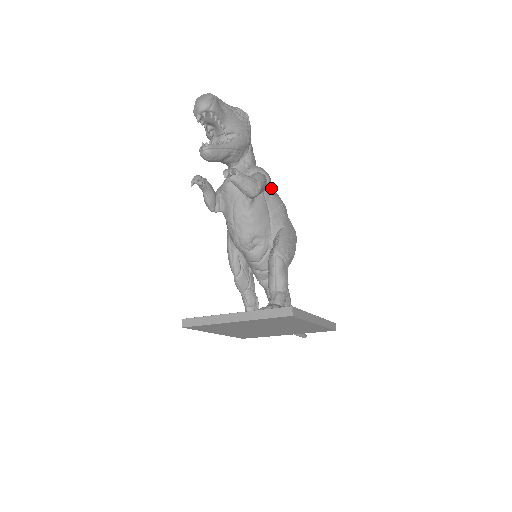
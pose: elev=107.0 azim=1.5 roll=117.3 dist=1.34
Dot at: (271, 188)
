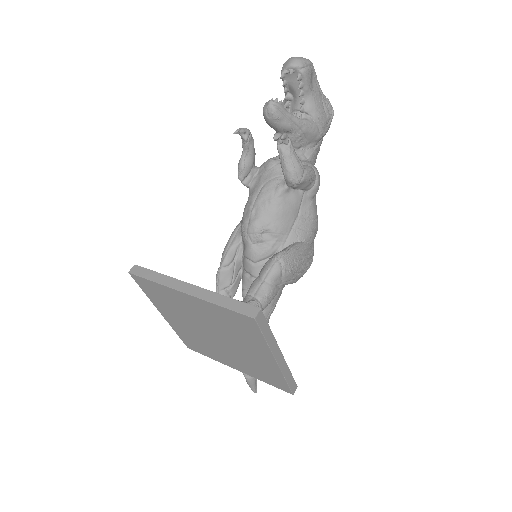
Dot at: (314, 197)
